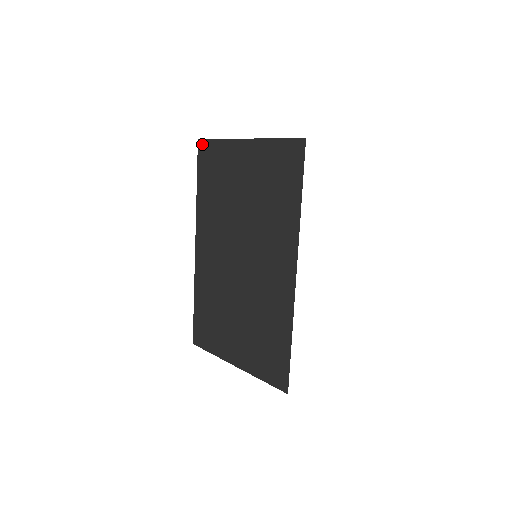
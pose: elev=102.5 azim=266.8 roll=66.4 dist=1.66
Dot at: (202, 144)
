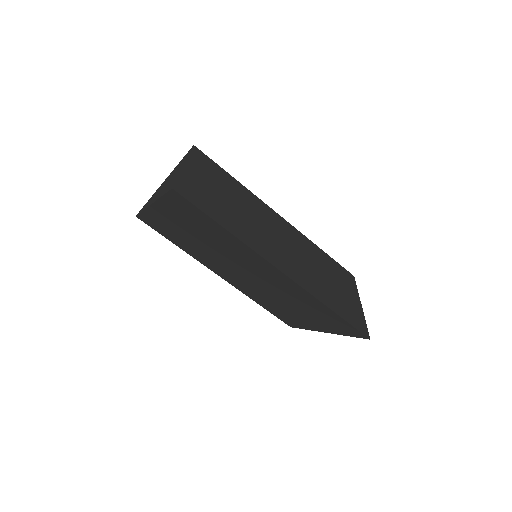
Dot at: (140, 218)
